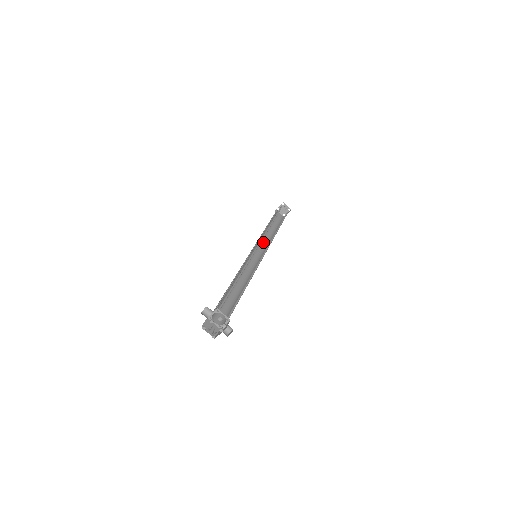
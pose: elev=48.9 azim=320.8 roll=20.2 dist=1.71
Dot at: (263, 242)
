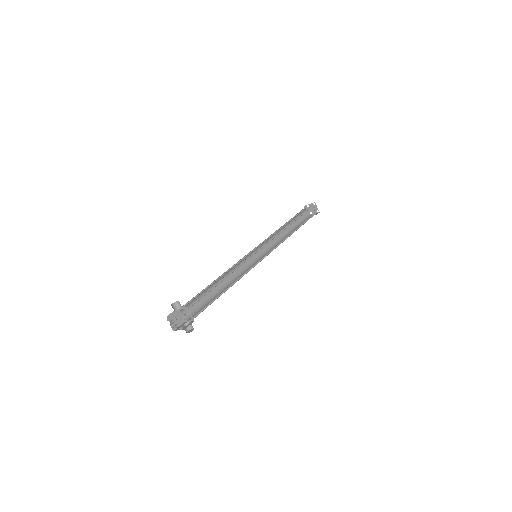
Dot at: (273, 240)
